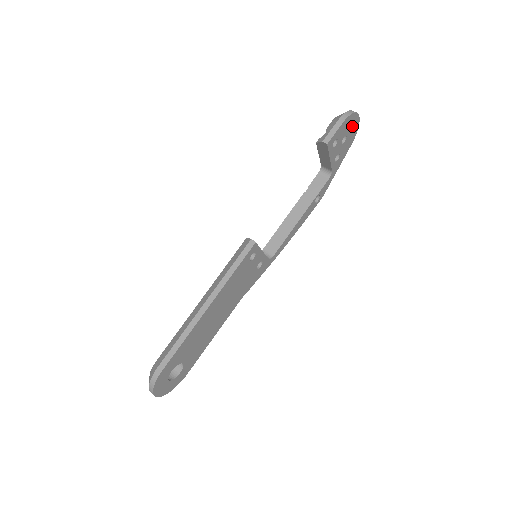
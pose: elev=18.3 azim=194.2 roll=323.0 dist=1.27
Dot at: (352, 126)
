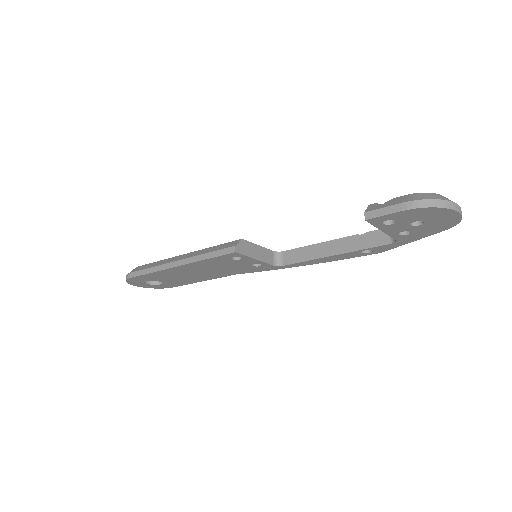
Dot at: (439, 216)
